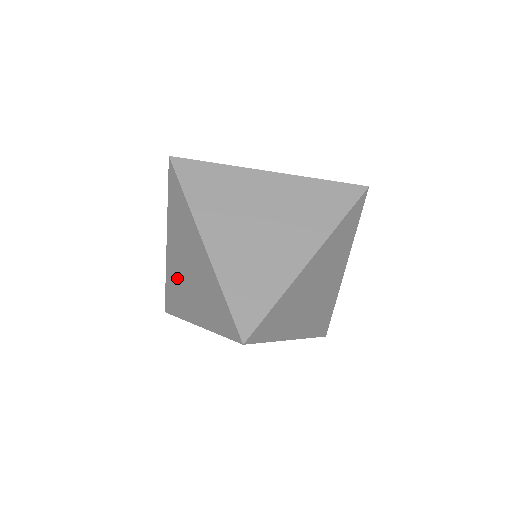
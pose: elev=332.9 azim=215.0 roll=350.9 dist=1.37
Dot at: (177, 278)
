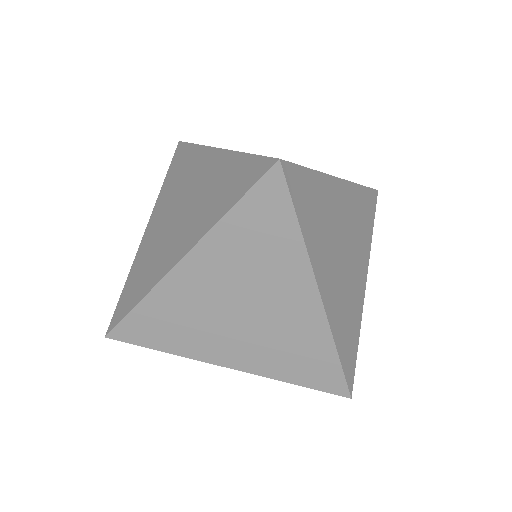
Dot at: (154, 246)
